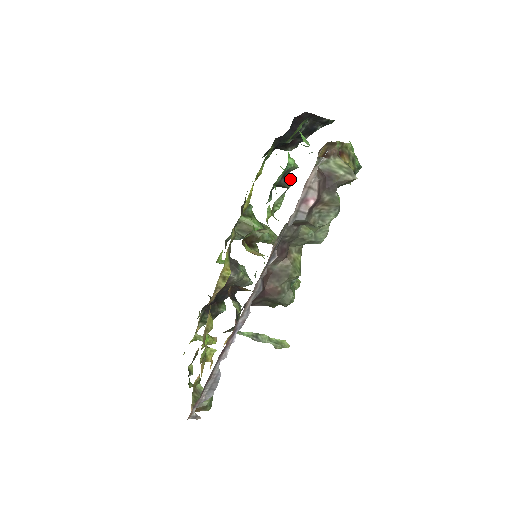
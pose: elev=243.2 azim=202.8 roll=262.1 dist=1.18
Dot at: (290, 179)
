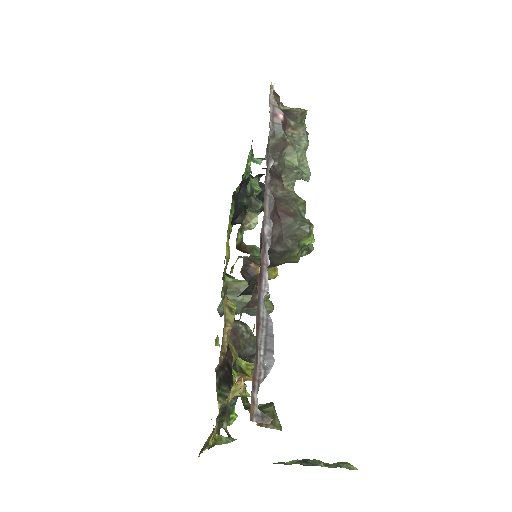
Dot at: (258, 200)
